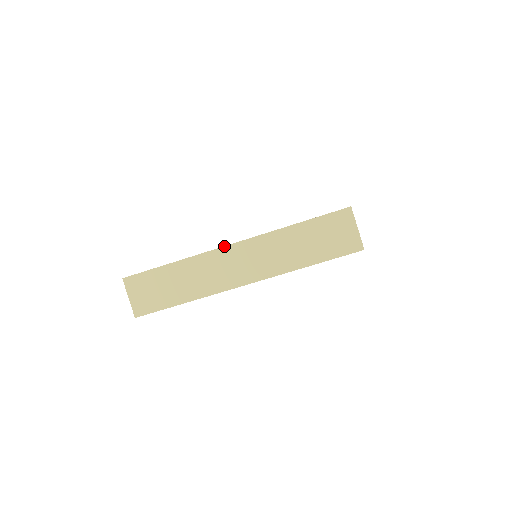
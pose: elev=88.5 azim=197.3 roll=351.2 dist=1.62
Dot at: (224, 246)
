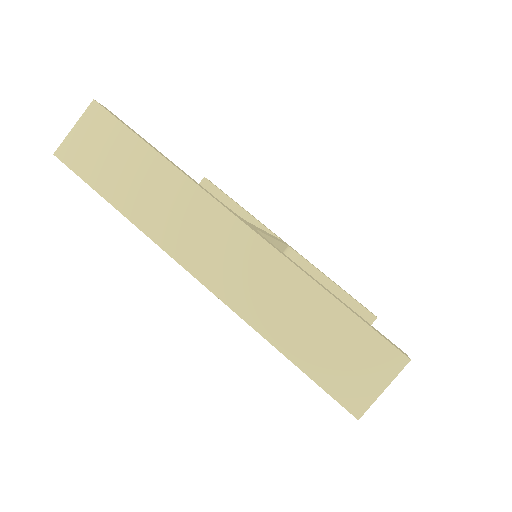
Dot at: (229, 210)
